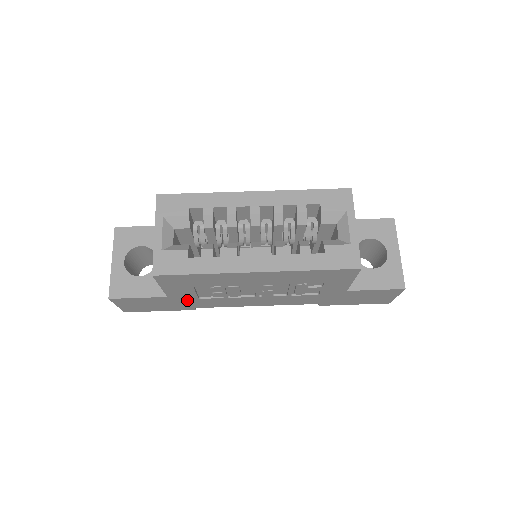
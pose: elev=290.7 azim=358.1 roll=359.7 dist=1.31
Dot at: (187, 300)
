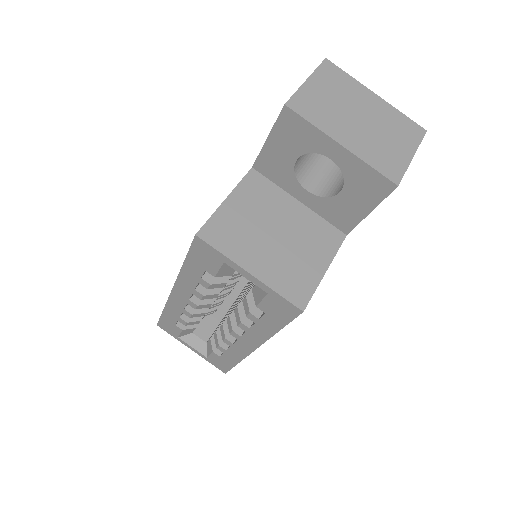
Dot at: occluded
